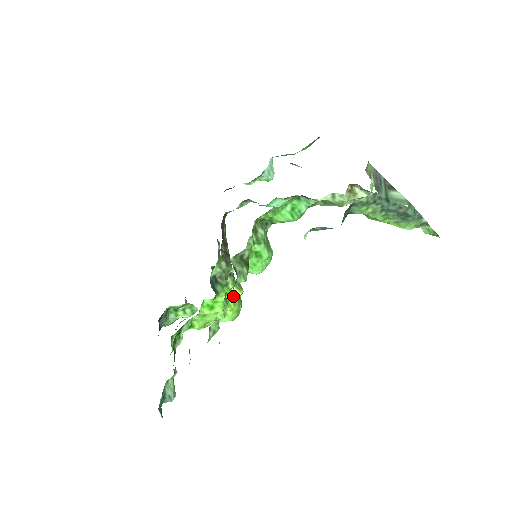
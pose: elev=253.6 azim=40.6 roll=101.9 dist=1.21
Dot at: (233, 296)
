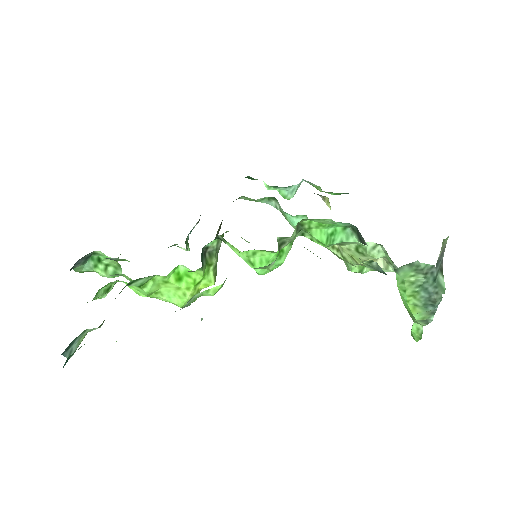
Dot at: (206, 281)
